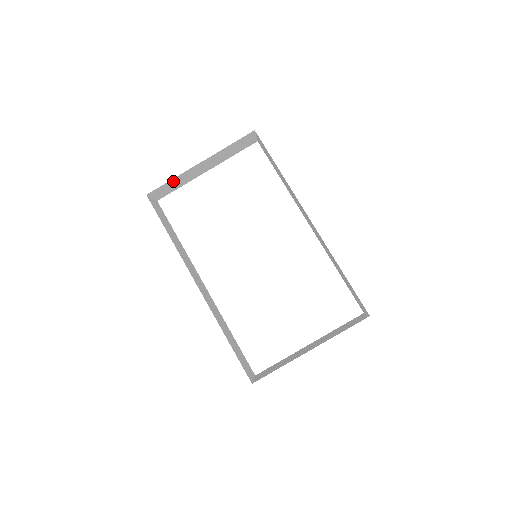
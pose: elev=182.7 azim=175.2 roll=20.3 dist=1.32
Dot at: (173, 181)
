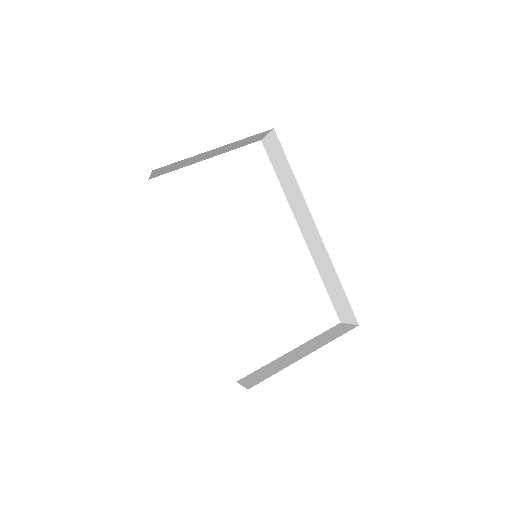
Dot at: (181, 161)
